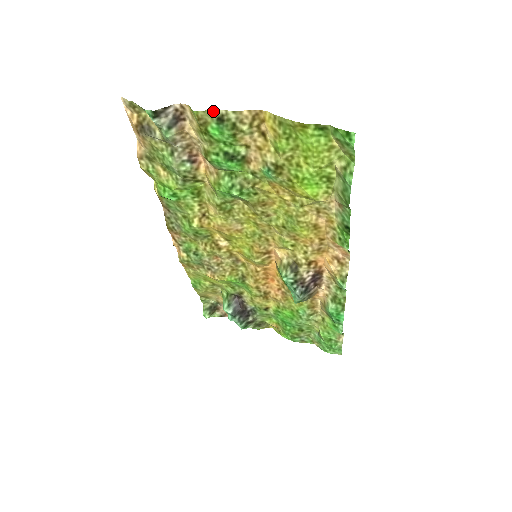
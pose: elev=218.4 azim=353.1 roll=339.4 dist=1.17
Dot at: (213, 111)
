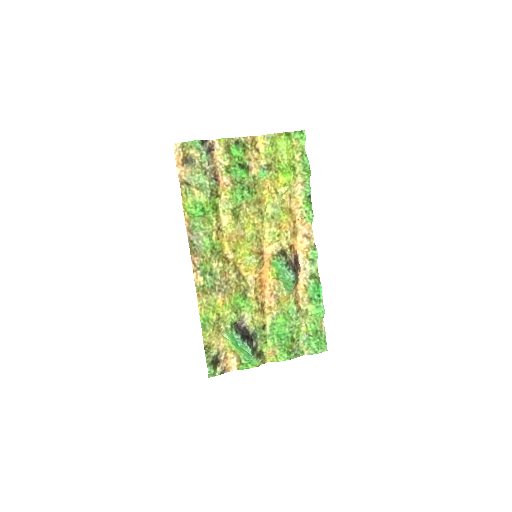
Dot at: (232, 139)
